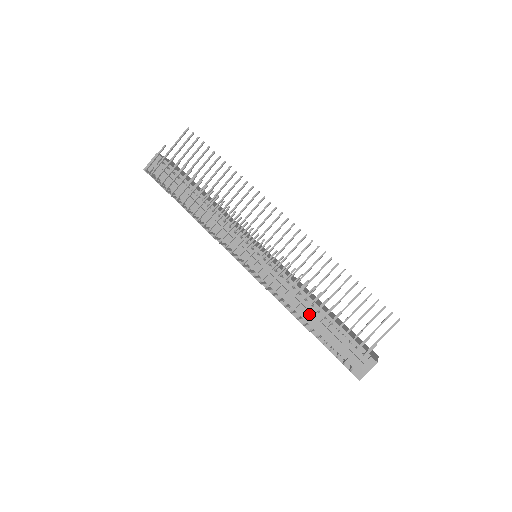
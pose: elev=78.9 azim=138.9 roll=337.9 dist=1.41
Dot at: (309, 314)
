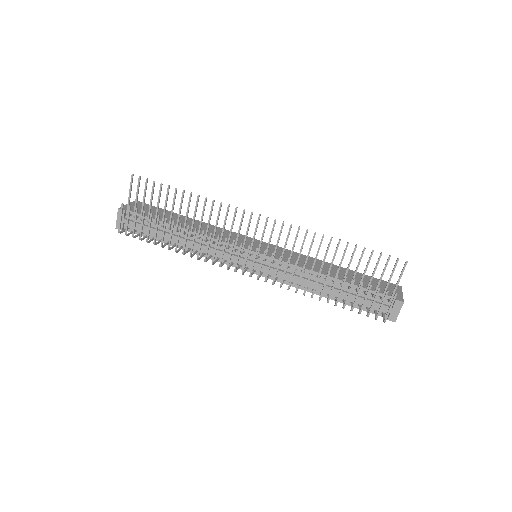
Dot at: (327, 288)
